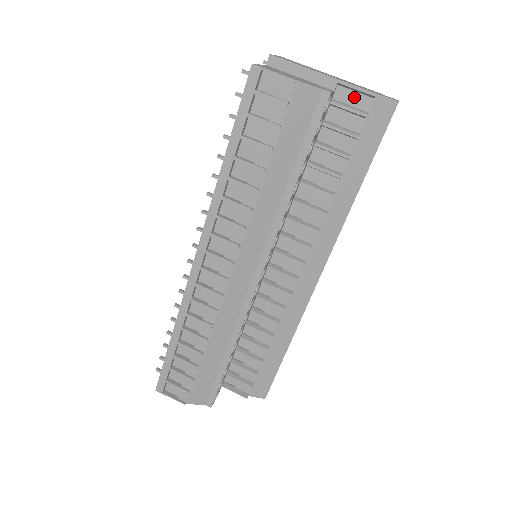
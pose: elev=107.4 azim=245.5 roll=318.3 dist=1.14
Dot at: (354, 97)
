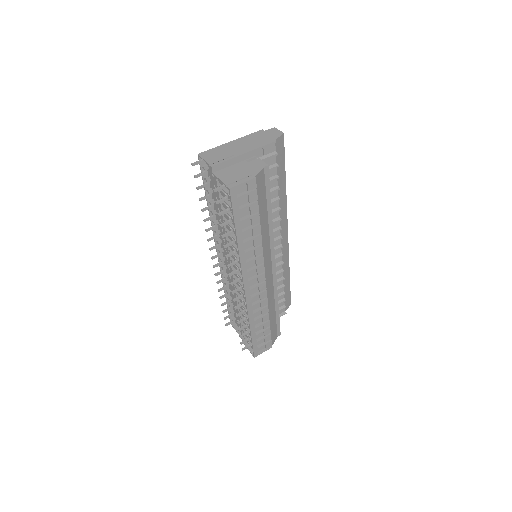
Dot at: (265, 150)
